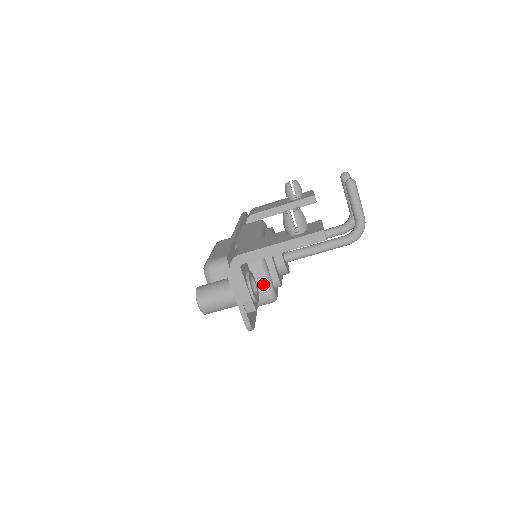
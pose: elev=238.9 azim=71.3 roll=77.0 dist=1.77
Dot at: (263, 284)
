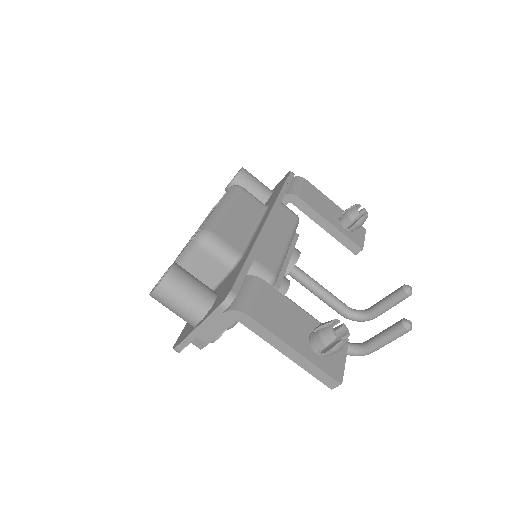
Dot at: occluded
